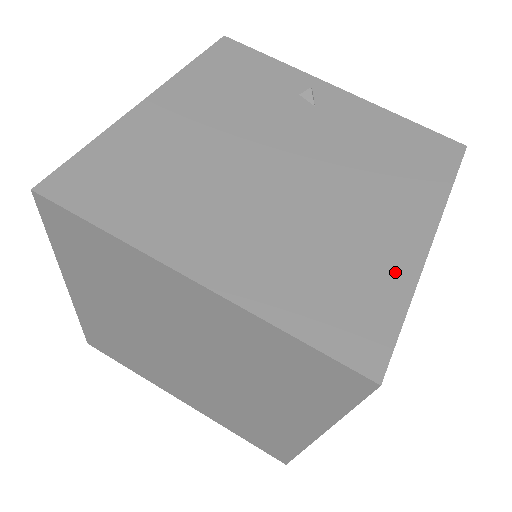
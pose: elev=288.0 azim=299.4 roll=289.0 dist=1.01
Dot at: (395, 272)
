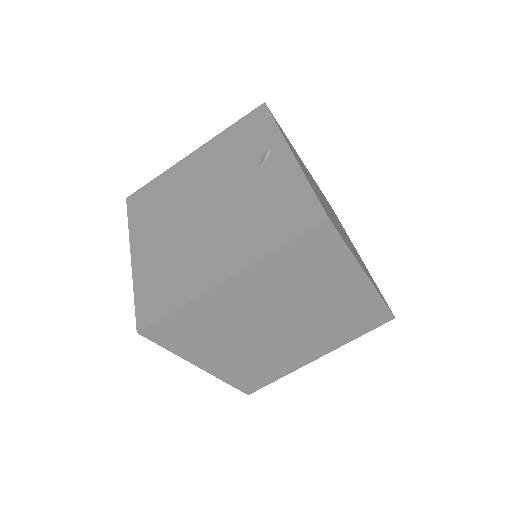
Dot at: (191, 287)
